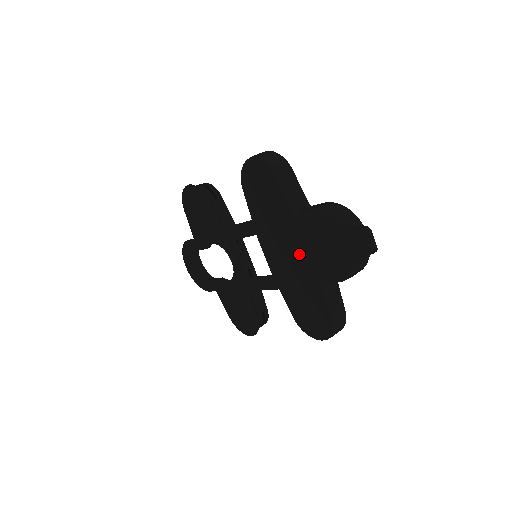
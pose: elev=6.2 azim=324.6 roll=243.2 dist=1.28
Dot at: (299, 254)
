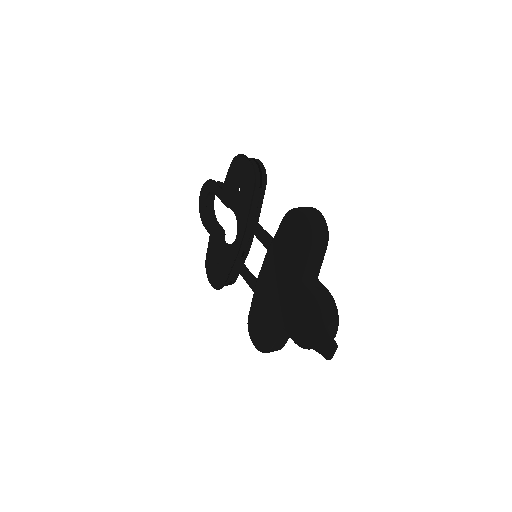
Dot at: (284, 298)
